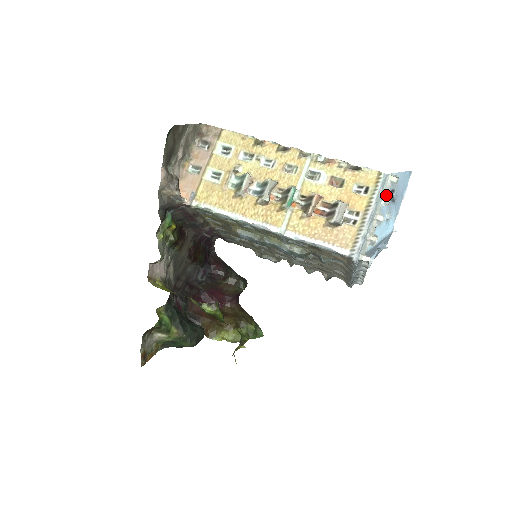
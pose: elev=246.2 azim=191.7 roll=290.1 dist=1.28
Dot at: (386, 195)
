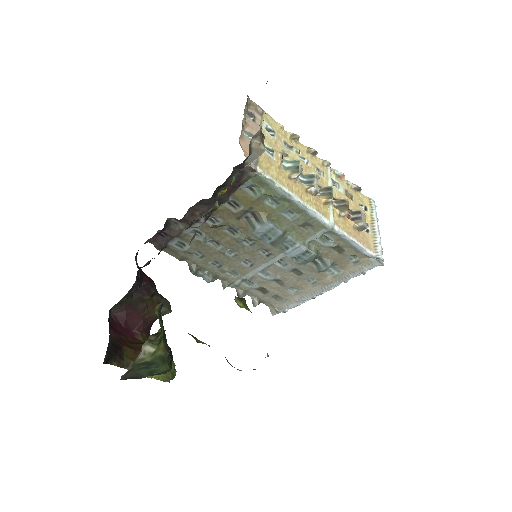
Dot at: occluded
